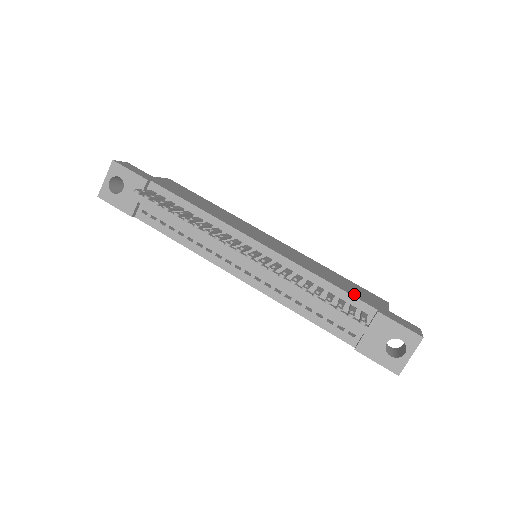
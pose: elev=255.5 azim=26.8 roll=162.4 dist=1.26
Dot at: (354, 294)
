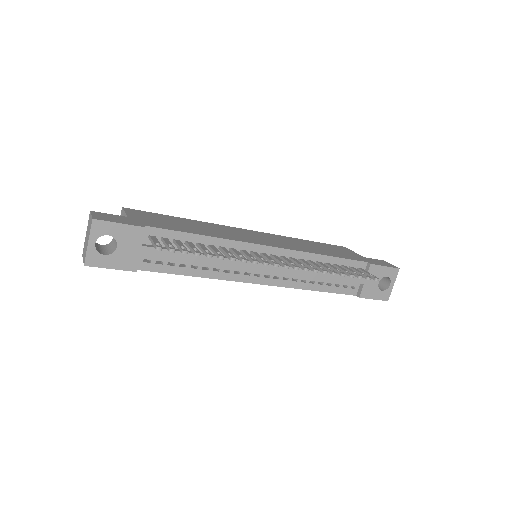
Dot at: (346, 257)
